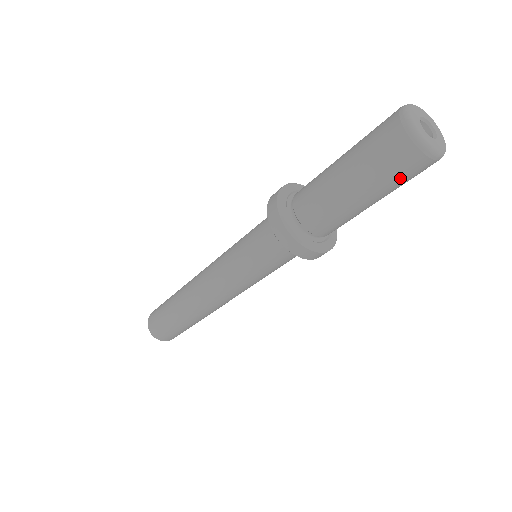
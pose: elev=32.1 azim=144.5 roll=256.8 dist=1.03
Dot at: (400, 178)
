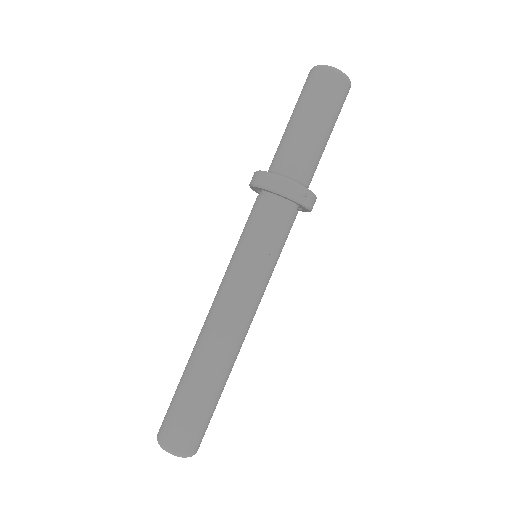
Dot at: (310, 91)
